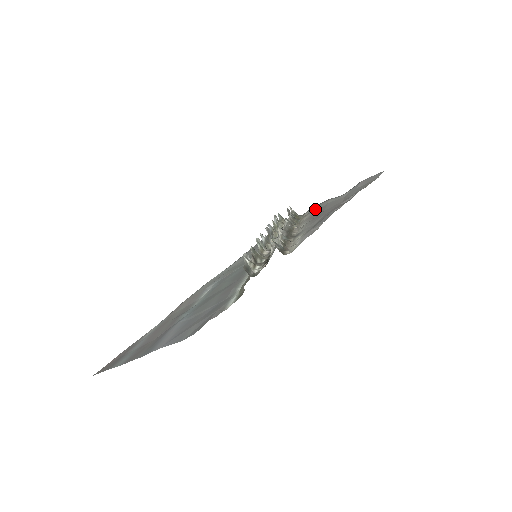
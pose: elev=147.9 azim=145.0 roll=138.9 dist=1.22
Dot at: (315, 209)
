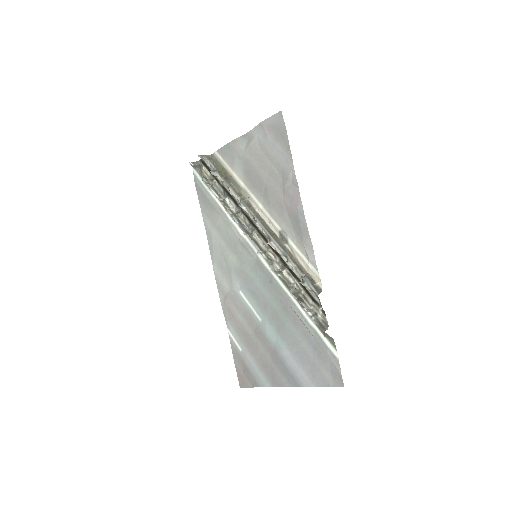
Dot at: (235, 161)
